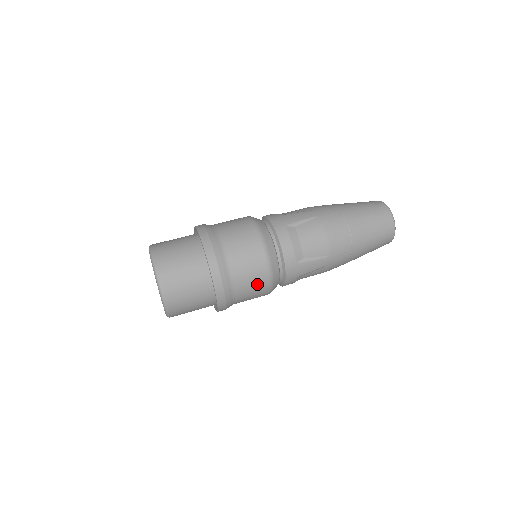
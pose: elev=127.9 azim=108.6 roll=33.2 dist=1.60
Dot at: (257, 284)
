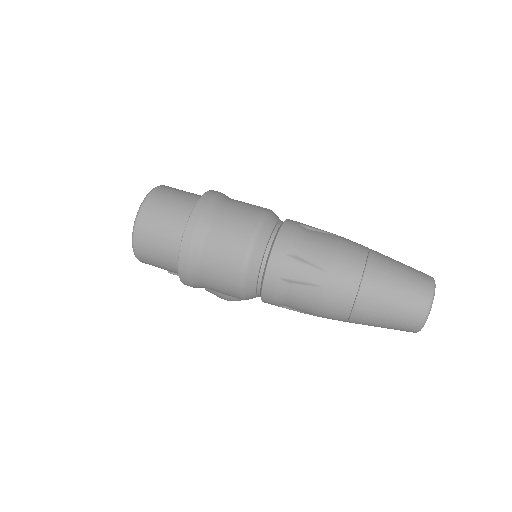
Dot at: (231, 250)
